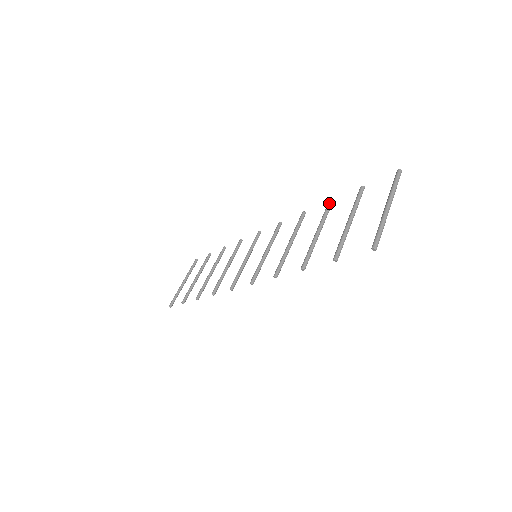
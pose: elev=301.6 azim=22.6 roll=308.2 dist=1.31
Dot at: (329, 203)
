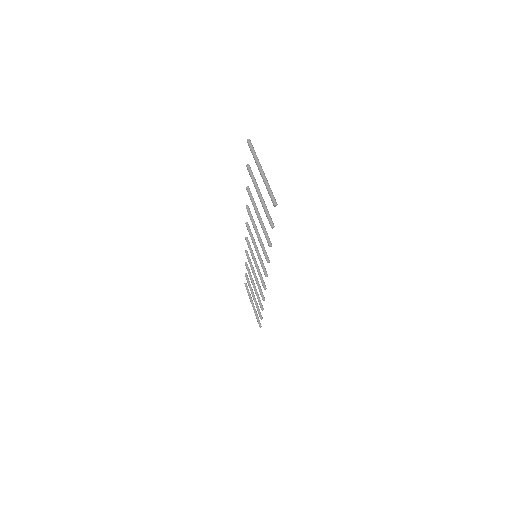
Dot at: (247, 191)
